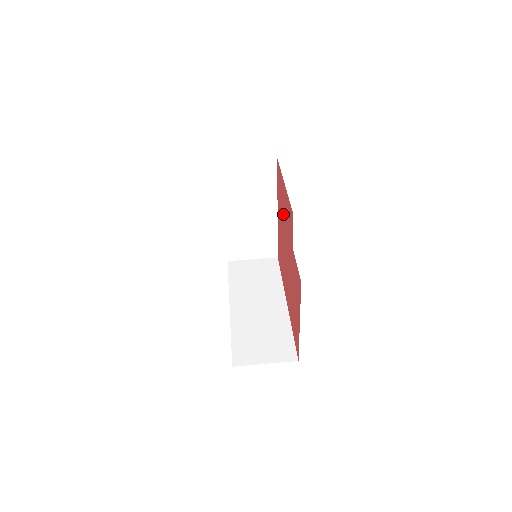
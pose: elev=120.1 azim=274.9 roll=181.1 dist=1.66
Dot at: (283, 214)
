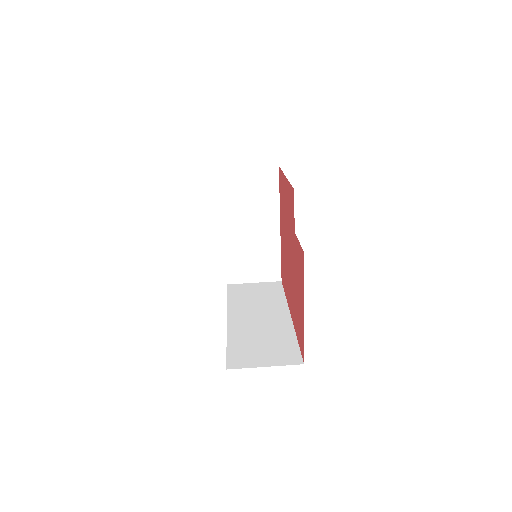
Dot at: (285, 214)
